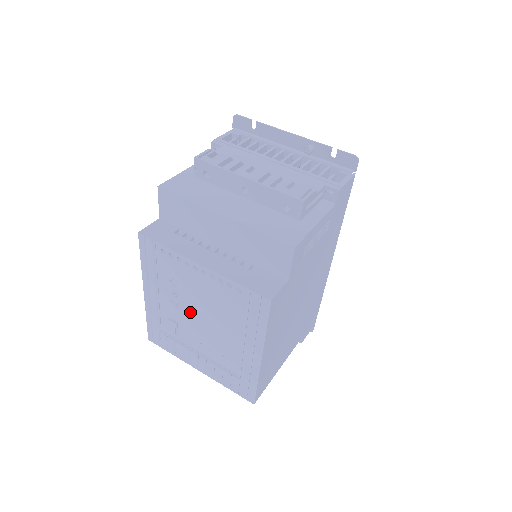
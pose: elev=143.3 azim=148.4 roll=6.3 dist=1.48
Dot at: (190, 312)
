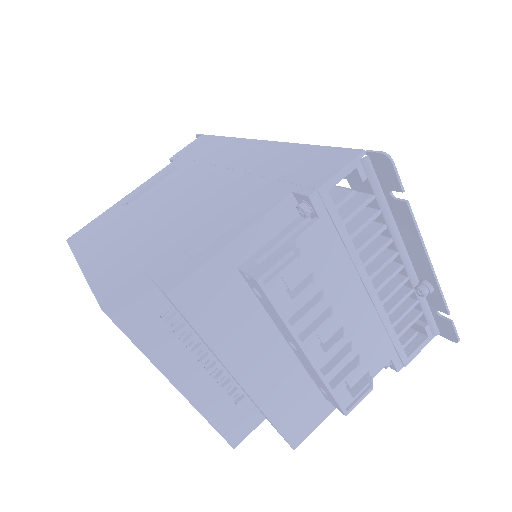
Dot at: occluded
